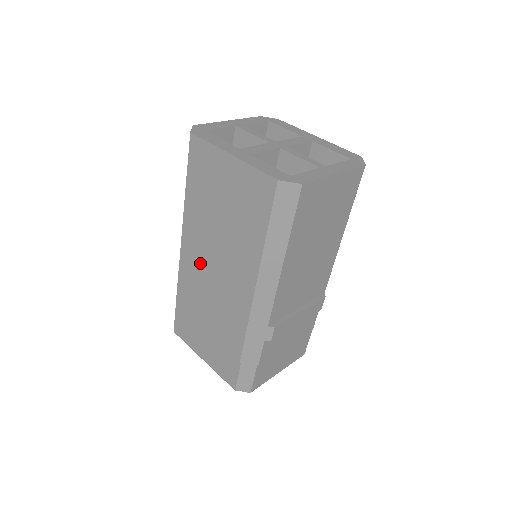
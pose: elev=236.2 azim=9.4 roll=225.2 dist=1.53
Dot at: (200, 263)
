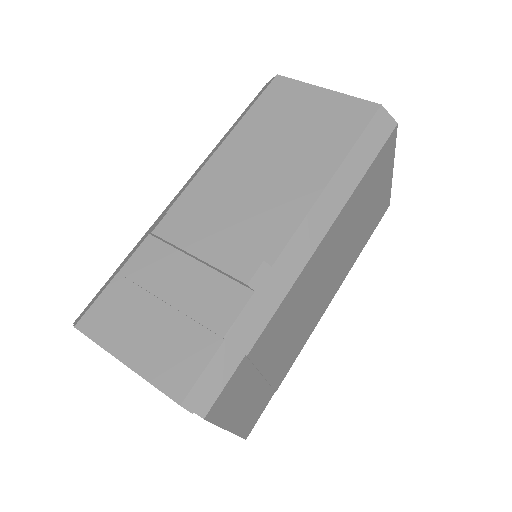
Dot at: occluded
